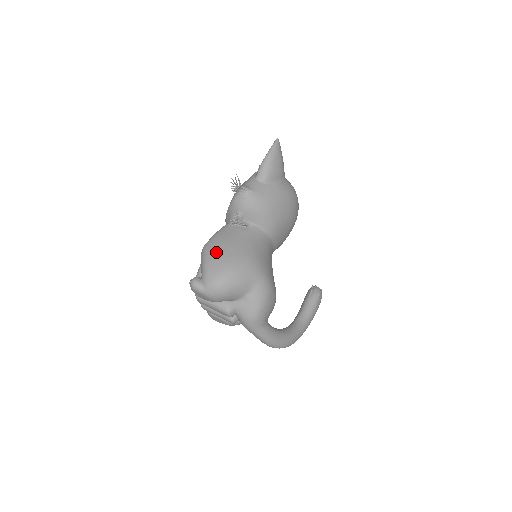
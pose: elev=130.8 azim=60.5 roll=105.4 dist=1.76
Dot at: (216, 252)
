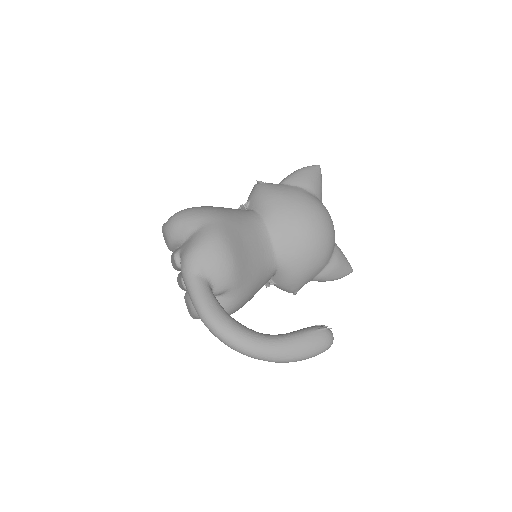
Dot at: occluded
